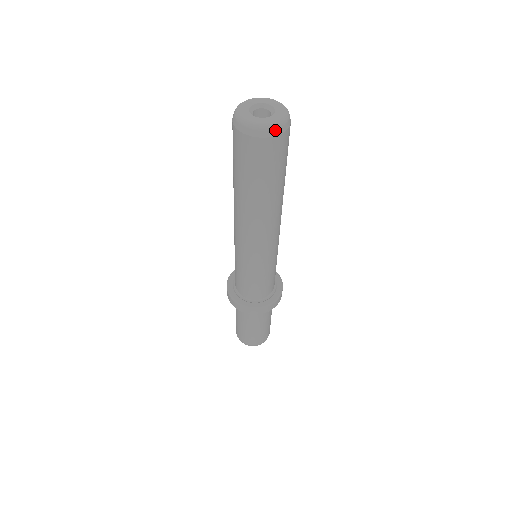
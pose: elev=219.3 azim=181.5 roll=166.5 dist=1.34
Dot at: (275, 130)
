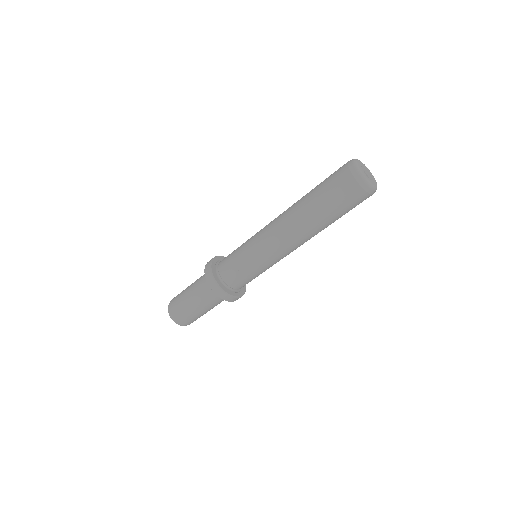
Dot at: (361, 180)
